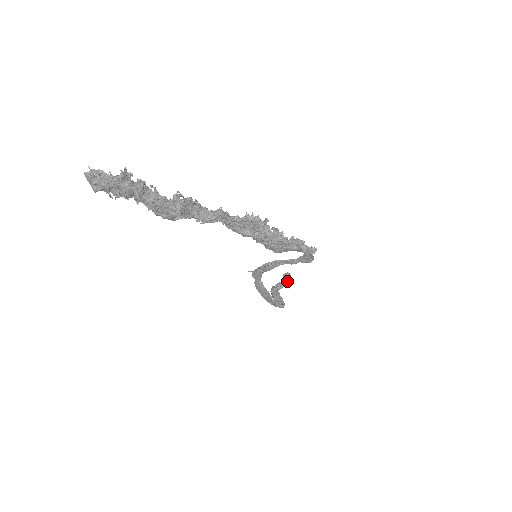
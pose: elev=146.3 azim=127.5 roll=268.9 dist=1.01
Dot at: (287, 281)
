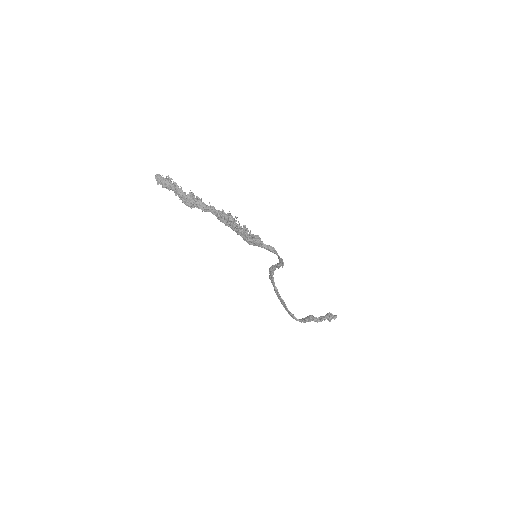
Dot at: (326, 316)
